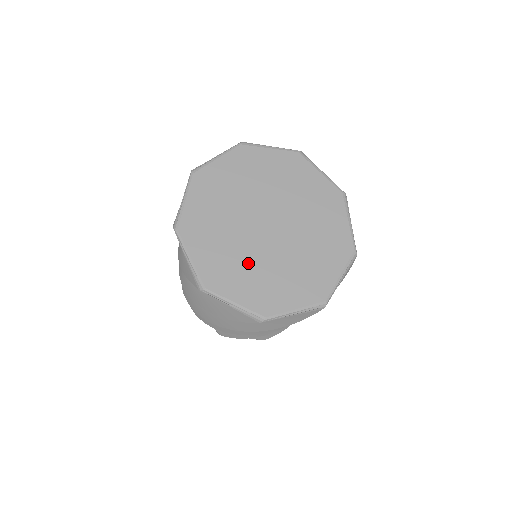
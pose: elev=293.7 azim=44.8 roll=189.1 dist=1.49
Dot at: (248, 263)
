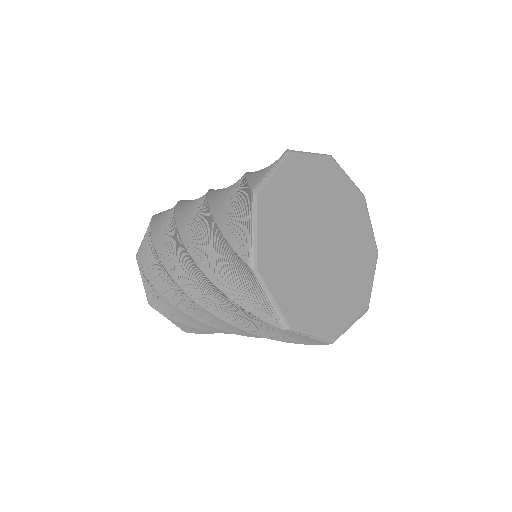
Dot at: (297, 268)
